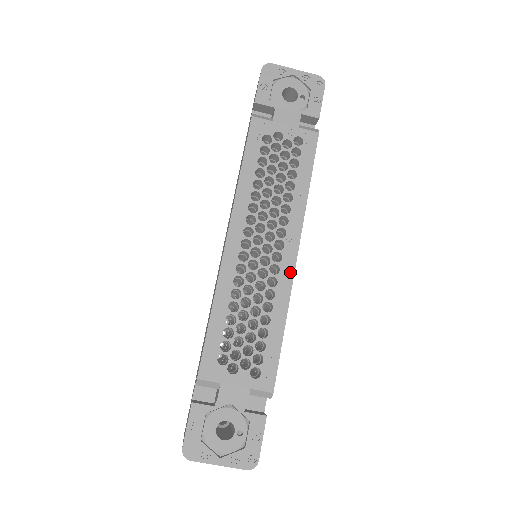
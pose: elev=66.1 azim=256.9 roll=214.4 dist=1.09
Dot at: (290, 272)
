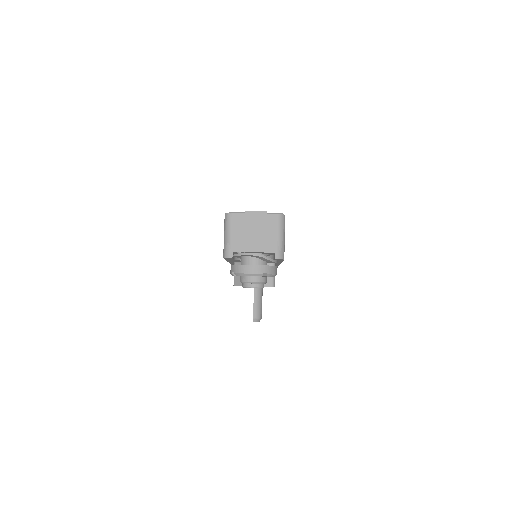
Dot at: occluded
